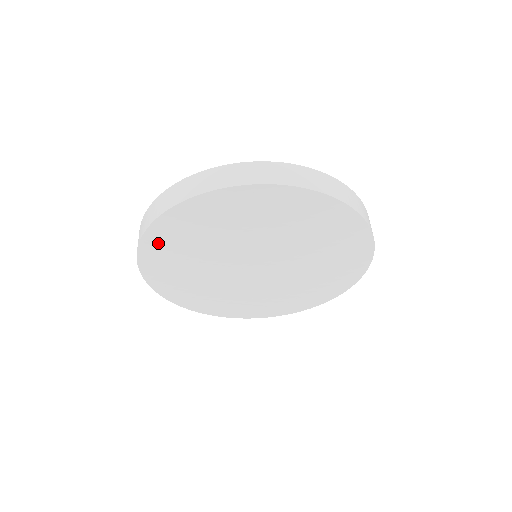
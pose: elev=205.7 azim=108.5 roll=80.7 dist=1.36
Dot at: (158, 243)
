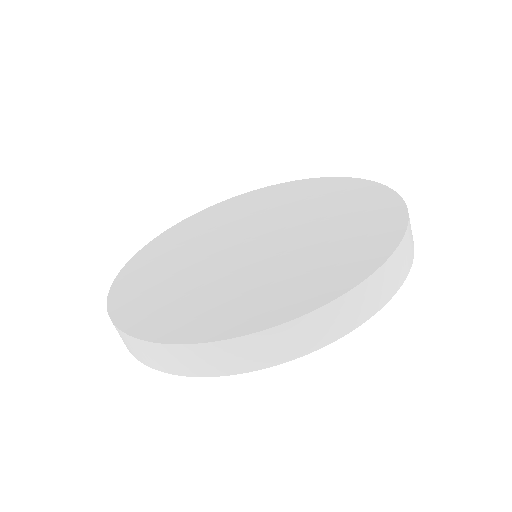
Dot at: occluded
